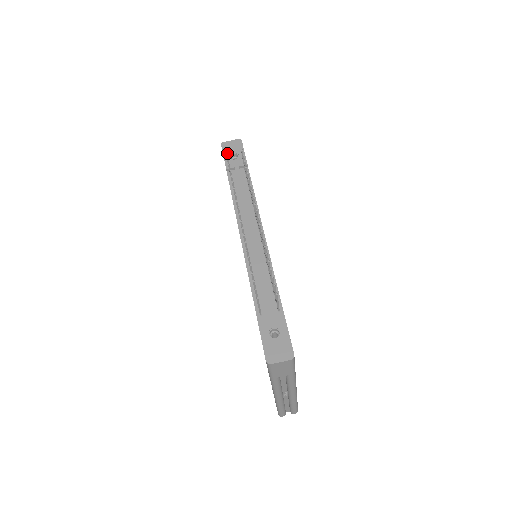
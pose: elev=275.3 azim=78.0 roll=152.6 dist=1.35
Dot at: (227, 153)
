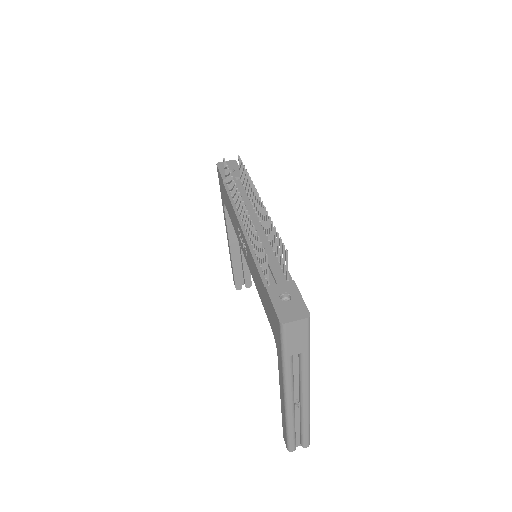
Dot at: (223, 169)
